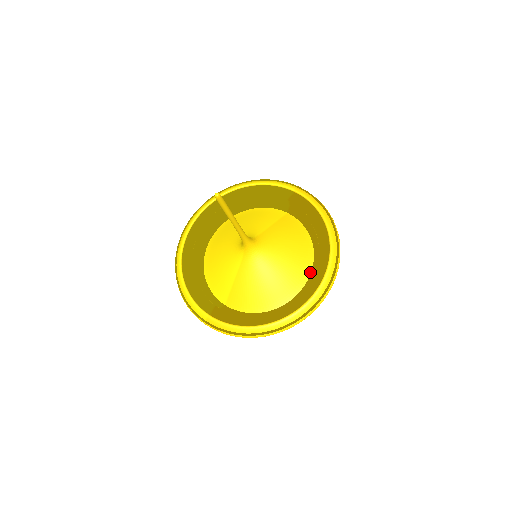
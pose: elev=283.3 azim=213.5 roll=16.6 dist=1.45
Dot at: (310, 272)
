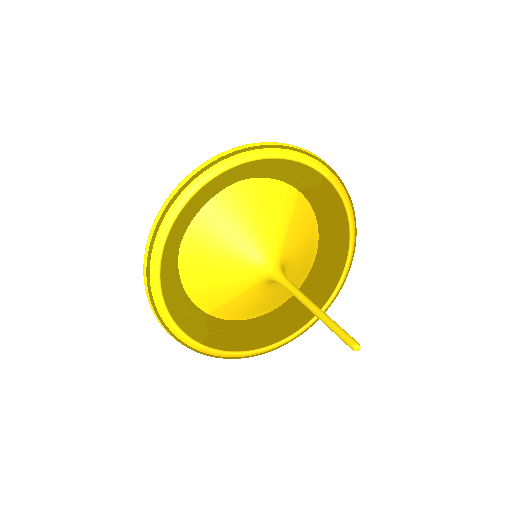
Dot at: (309, 271)
